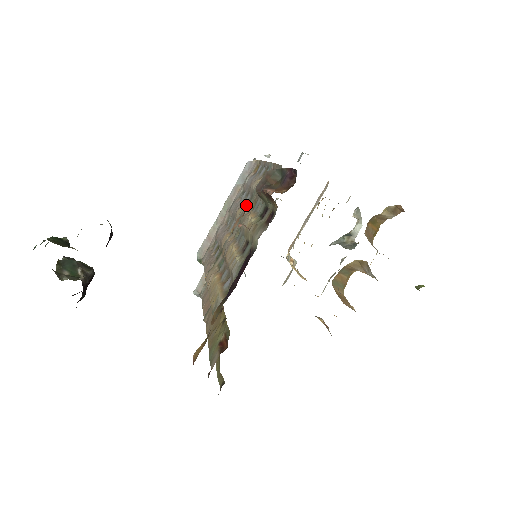
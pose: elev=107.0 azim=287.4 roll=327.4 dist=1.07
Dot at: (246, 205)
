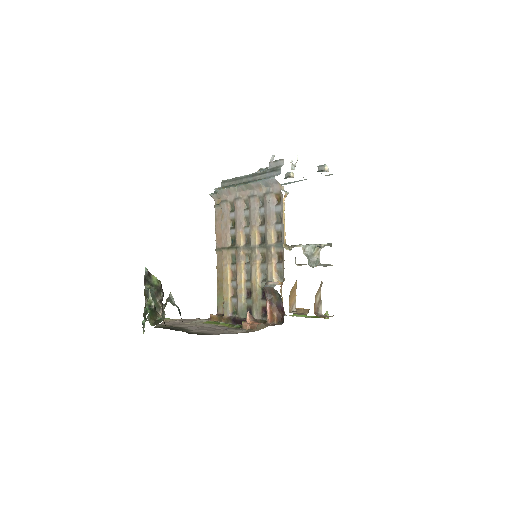
Dot at: (260, 235)
